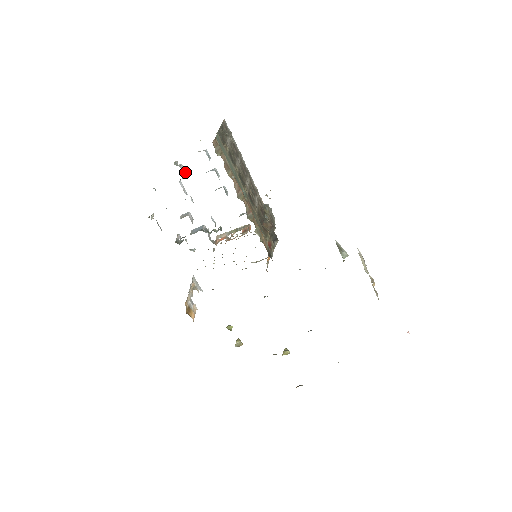
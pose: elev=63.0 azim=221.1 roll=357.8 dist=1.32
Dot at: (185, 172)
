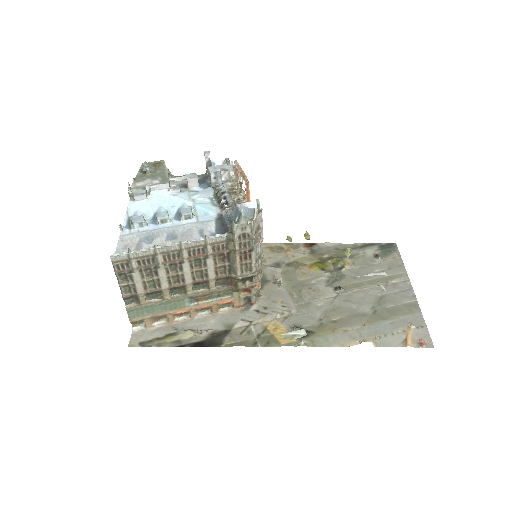
Dot at: (144, 193)
